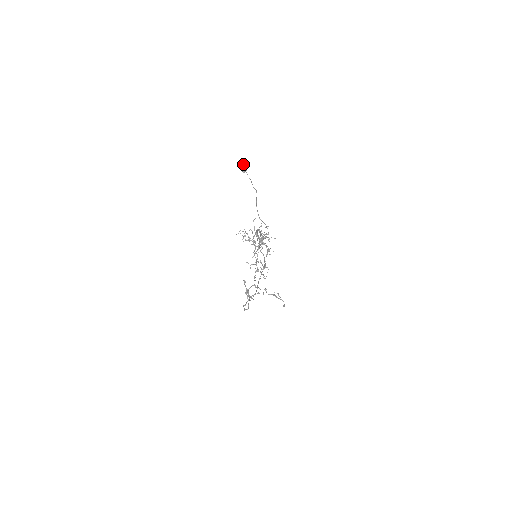
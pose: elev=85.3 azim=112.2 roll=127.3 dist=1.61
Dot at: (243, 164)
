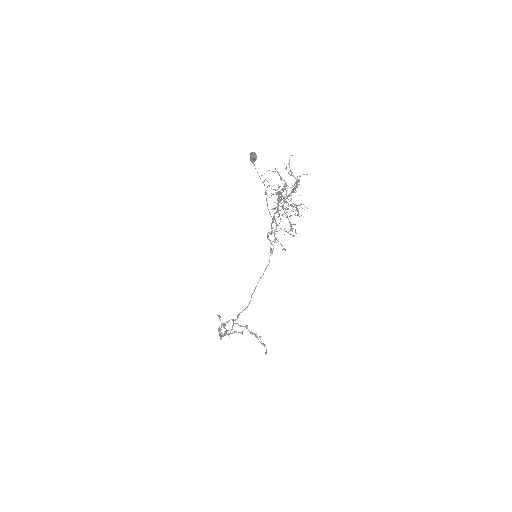
Dot at: (253, 152)
